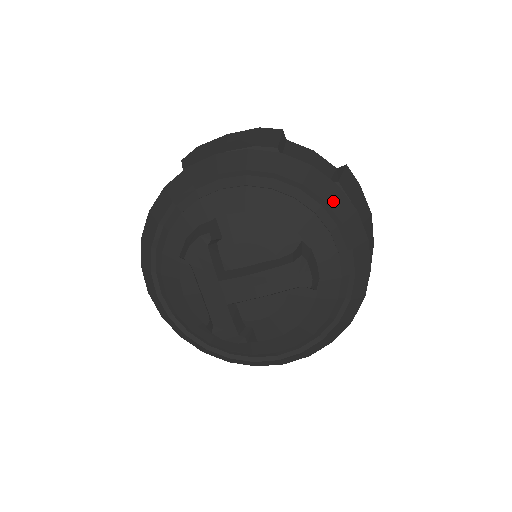
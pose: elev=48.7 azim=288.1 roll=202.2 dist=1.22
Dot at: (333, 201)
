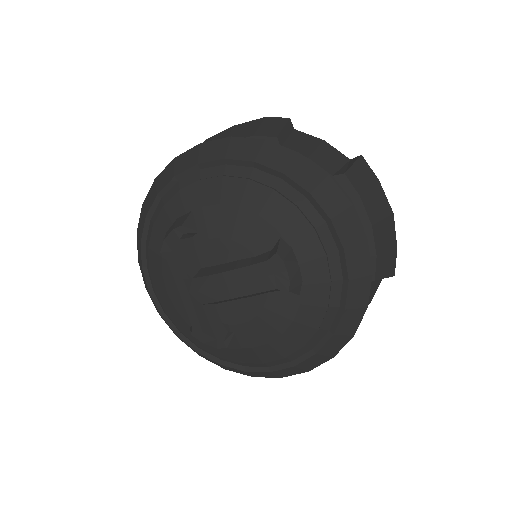
Dot at: (320, 193)
